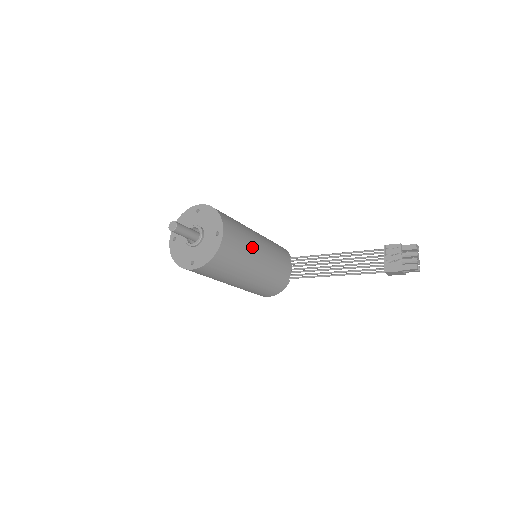
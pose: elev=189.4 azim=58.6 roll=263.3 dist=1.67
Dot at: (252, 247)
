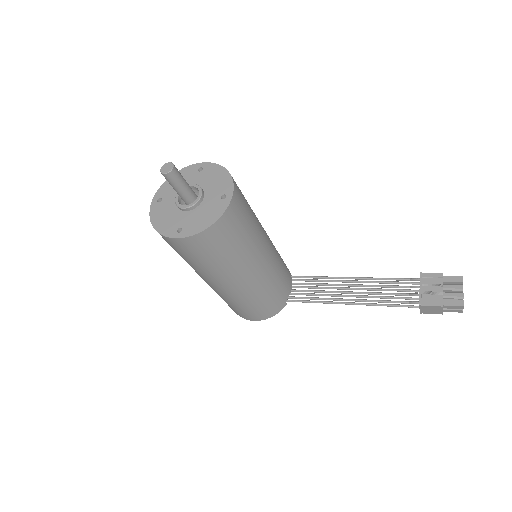
Dot at: (258, 236)
